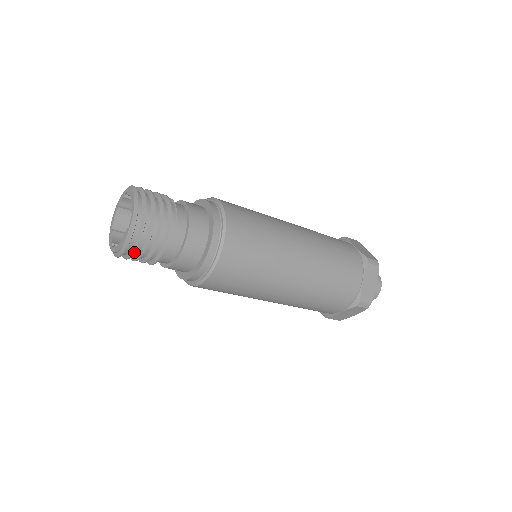
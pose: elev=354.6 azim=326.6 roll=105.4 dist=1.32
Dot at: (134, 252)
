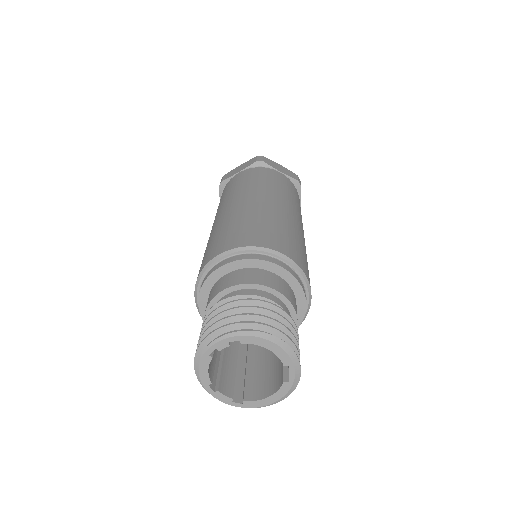
Dot at: occluded
